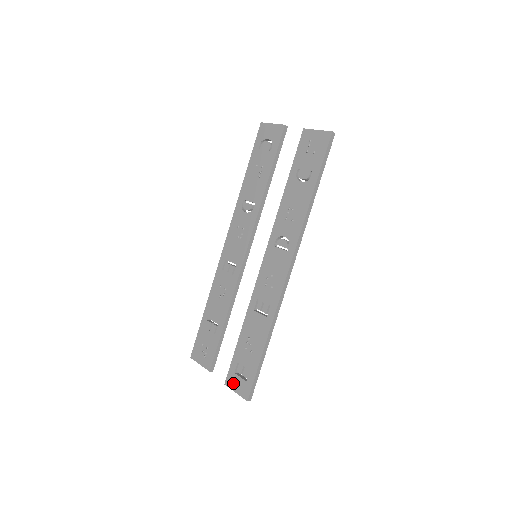
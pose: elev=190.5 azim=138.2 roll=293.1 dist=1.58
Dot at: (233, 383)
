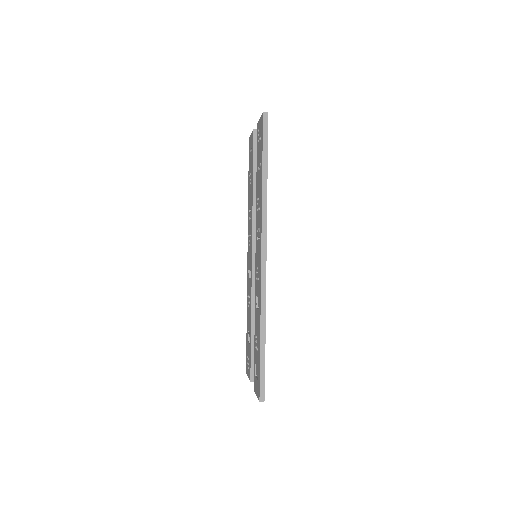
Dot at: (255, 386)
